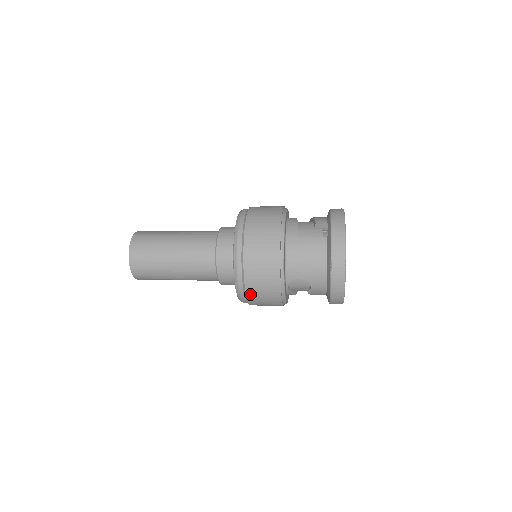
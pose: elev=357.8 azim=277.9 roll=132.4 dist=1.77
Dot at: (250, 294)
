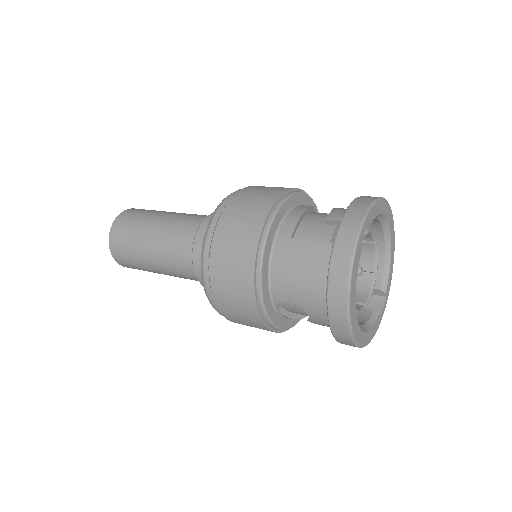
Dot at: (224, 312)
